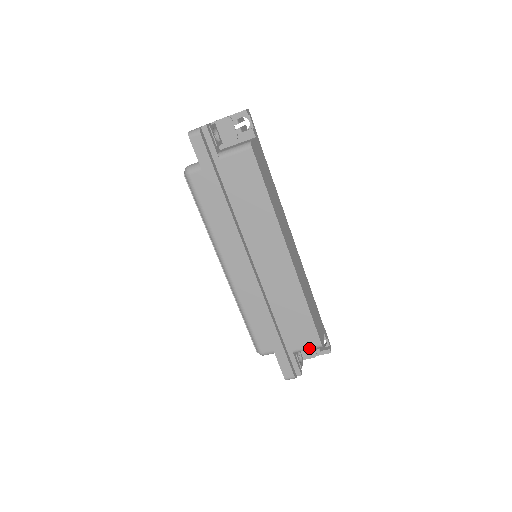
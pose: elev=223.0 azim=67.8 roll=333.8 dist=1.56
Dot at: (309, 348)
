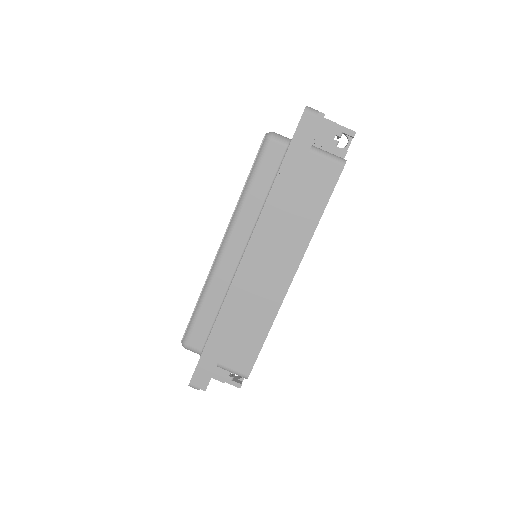
Dot at: (234, 372)
